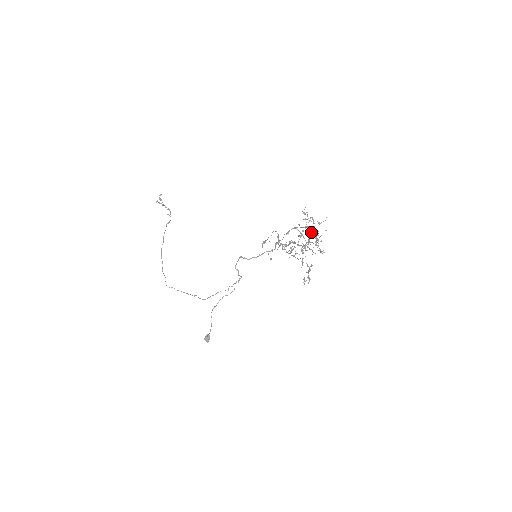
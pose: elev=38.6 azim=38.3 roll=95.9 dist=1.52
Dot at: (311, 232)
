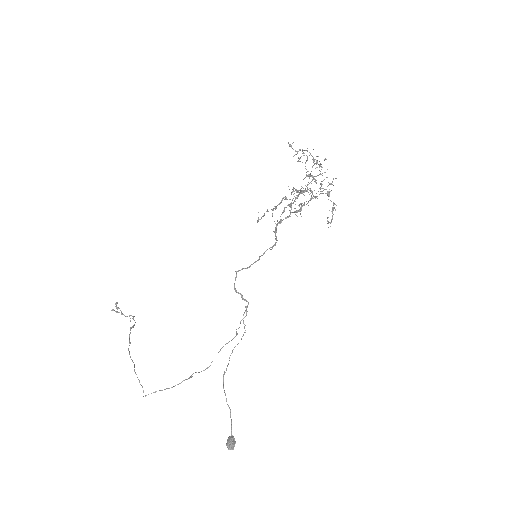
Dot at: occluded
